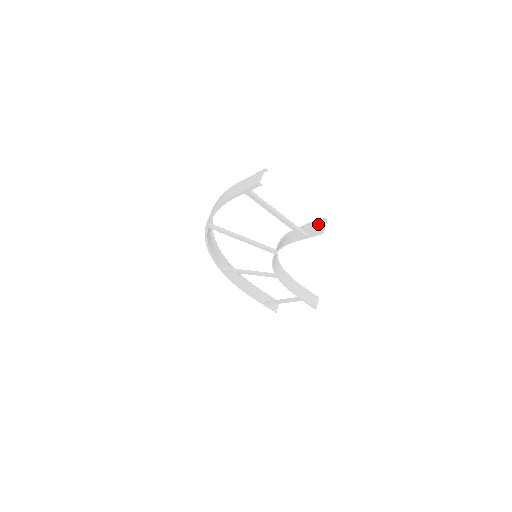
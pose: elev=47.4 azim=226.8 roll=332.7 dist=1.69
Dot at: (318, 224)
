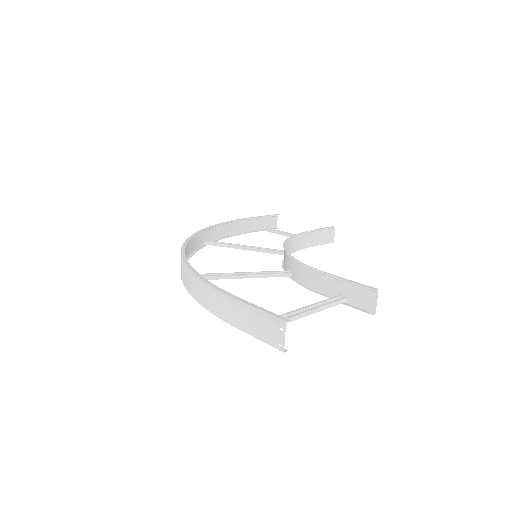
Dot at: (362, 288)
